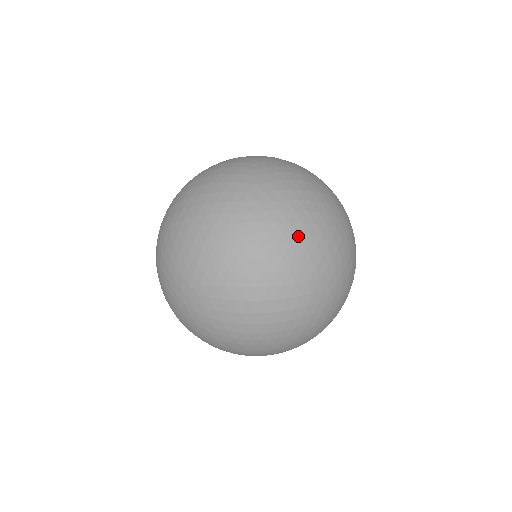
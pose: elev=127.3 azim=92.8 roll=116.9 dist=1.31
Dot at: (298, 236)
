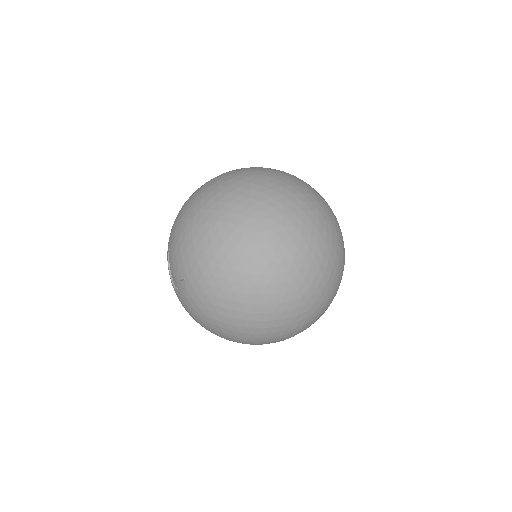
Dot at: (307, 185)
